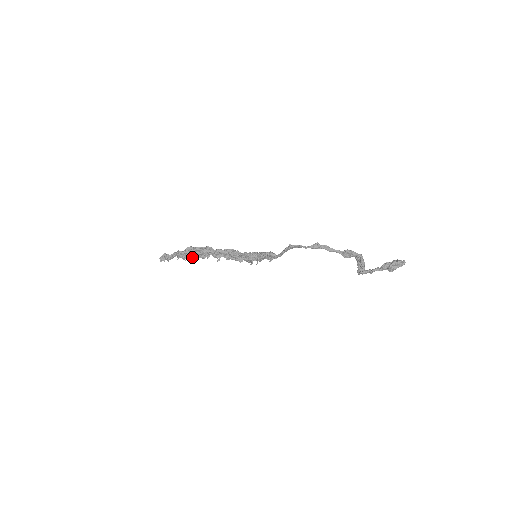
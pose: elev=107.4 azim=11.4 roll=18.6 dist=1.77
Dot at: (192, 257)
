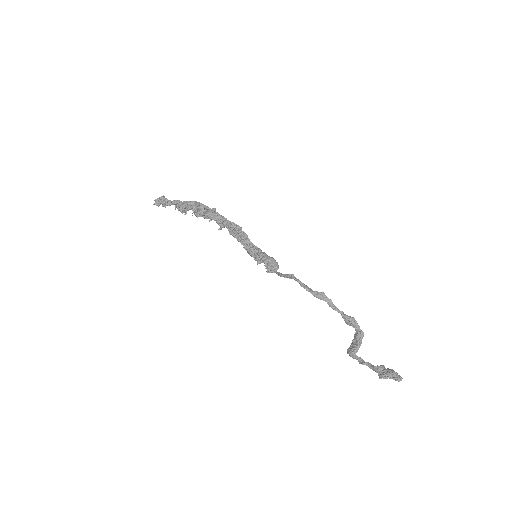
Dot at: occluded
